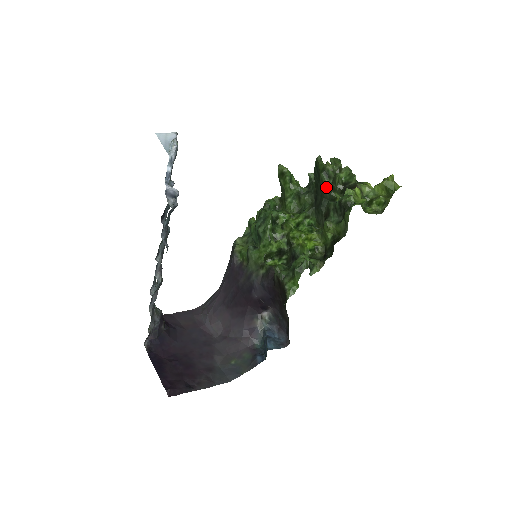
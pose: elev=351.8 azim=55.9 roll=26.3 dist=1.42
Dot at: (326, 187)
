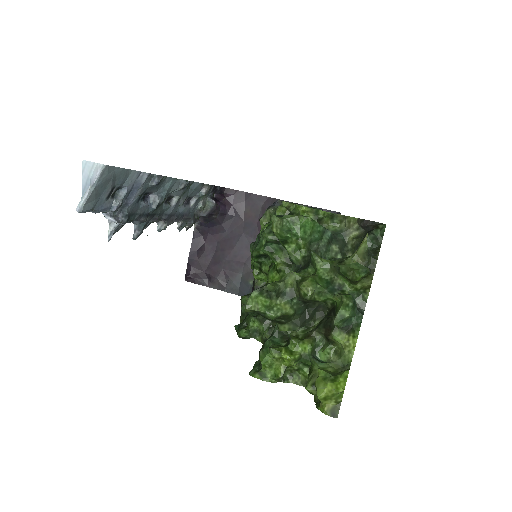
Dot at: occluded
